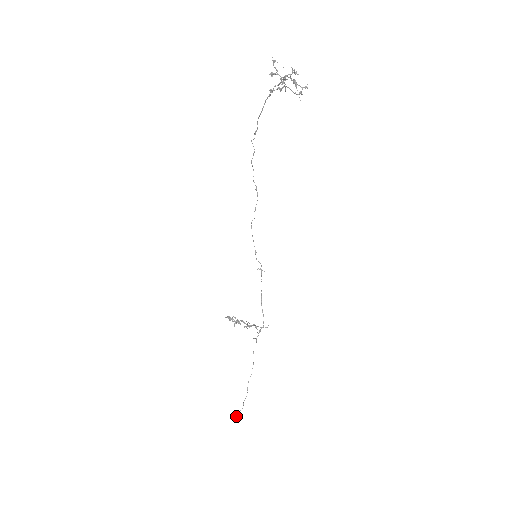
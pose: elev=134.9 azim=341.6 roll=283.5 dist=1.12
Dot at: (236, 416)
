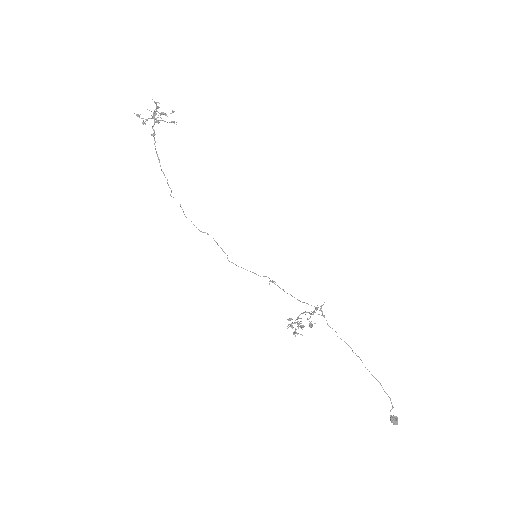
Dot at: (396, 419)
